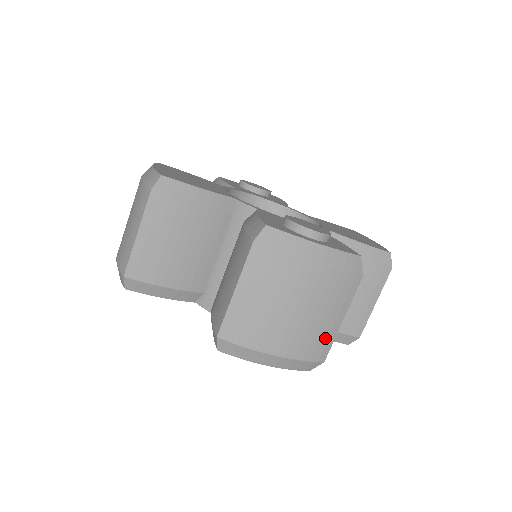
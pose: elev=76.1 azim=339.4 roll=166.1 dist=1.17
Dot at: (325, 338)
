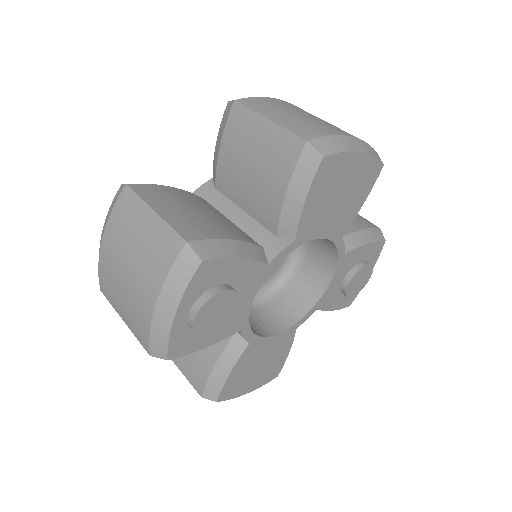
Dot at: occluded
